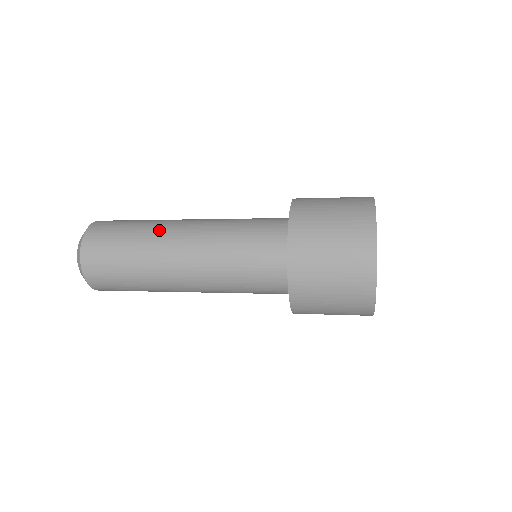
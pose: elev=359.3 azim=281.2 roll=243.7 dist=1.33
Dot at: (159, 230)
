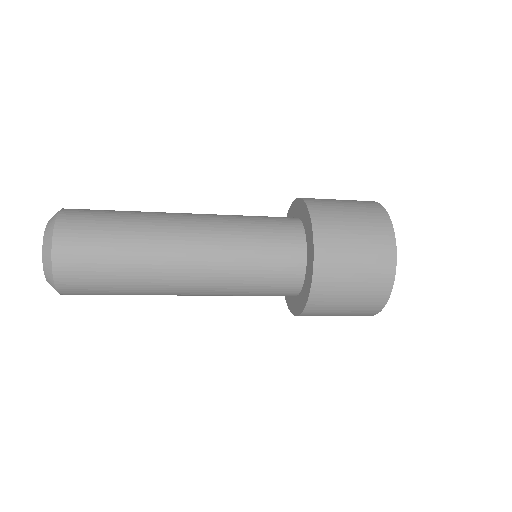
Dot at: (157, 212)
